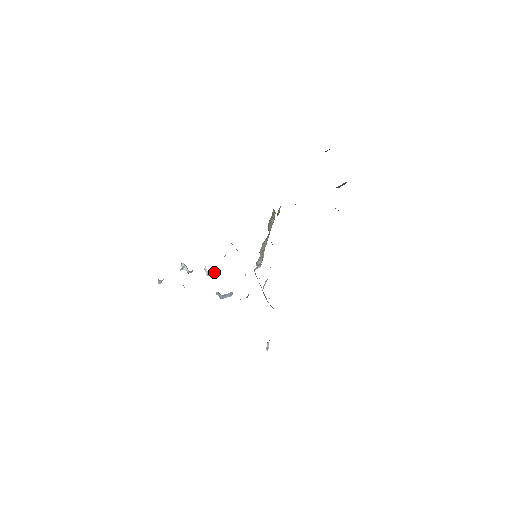
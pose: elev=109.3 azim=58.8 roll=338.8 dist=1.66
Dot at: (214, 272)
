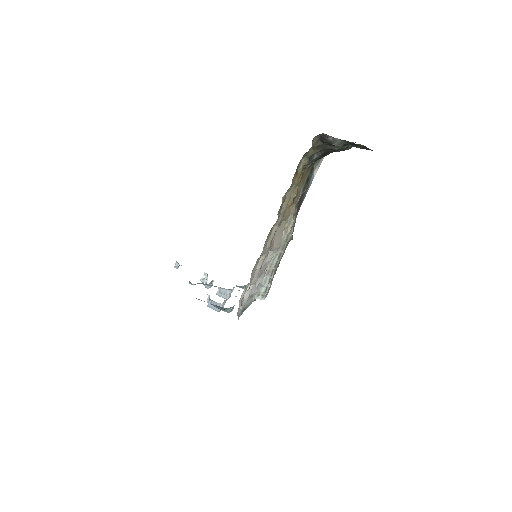
Dot at: (224, 294)
